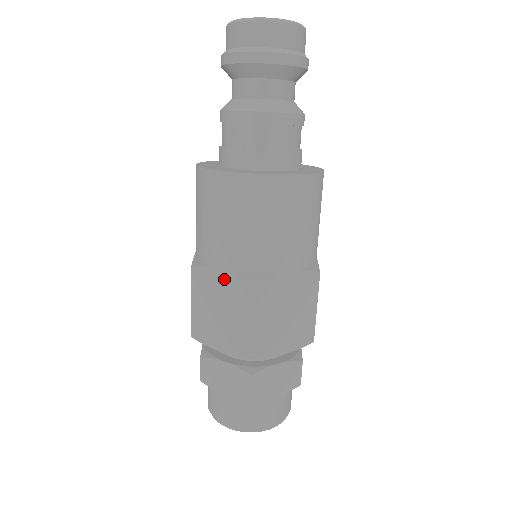
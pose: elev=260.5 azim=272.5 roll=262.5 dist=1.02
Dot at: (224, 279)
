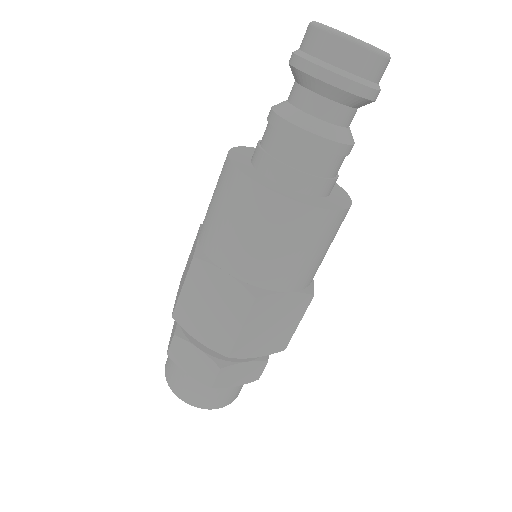
Dot at: occluded
